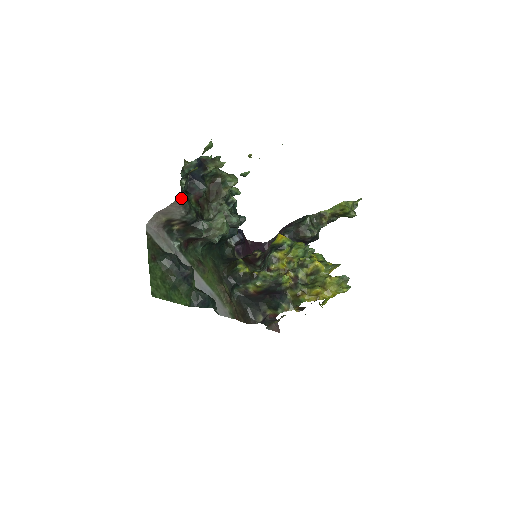
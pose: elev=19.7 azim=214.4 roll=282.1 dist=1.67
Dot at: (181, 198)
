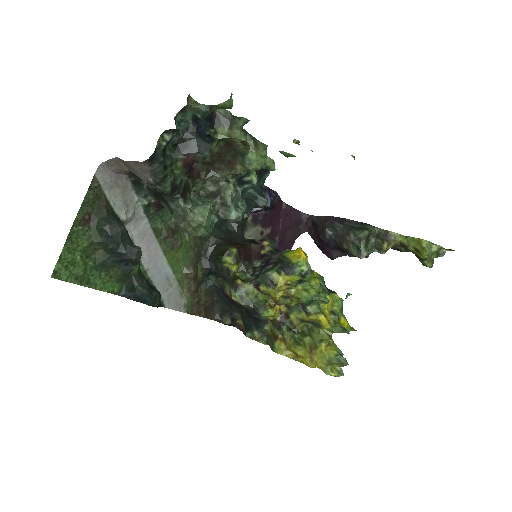
Dot at: (151, 161)
